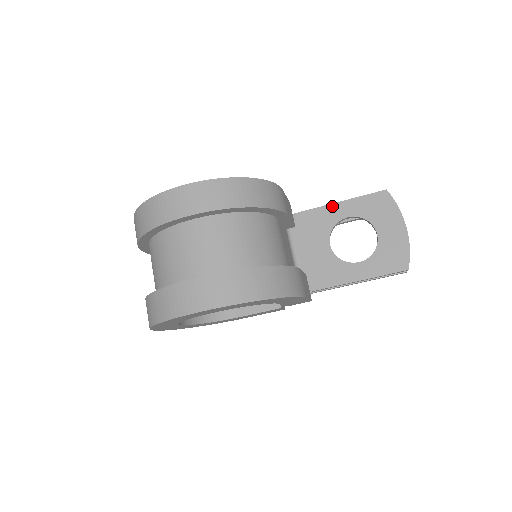
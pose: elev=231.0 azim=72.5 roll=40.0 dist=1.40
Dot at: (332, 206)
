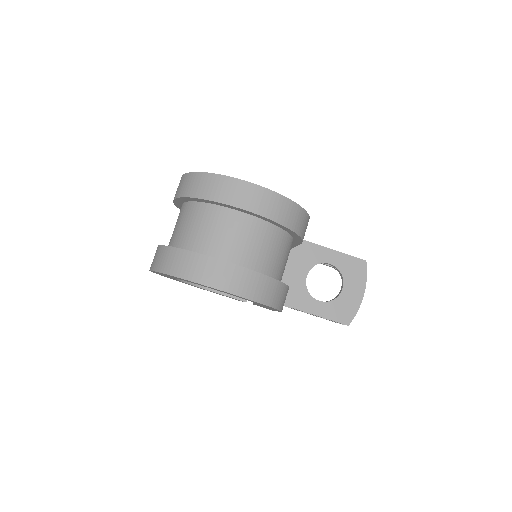
Dot at: (324, 249)
